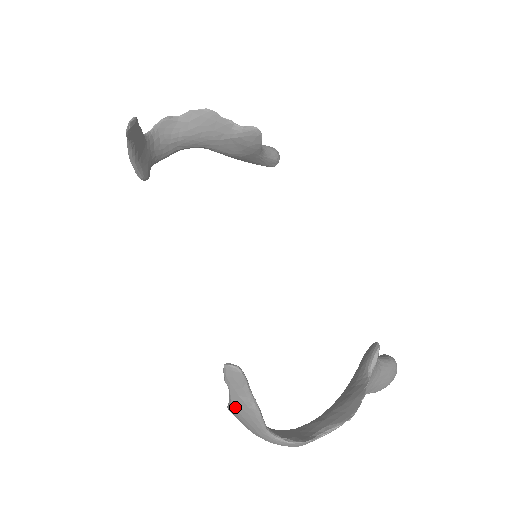
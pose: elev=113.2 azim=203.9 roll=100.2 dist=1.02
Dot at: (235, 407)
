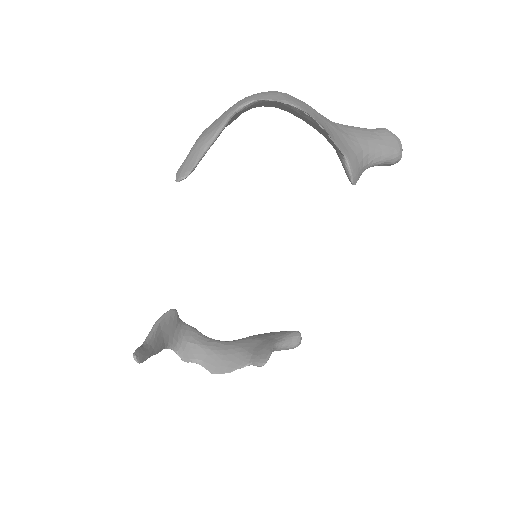
Dot at: occluded
